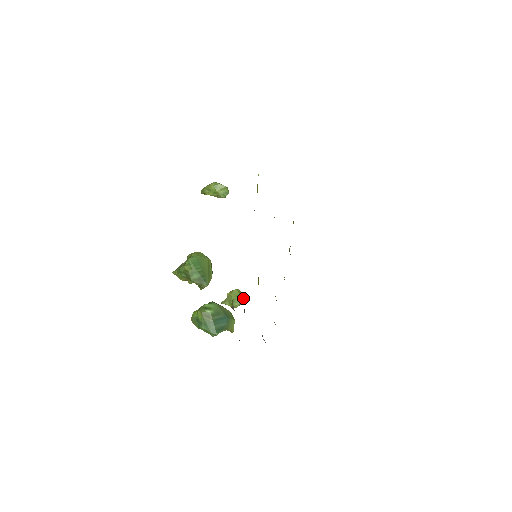
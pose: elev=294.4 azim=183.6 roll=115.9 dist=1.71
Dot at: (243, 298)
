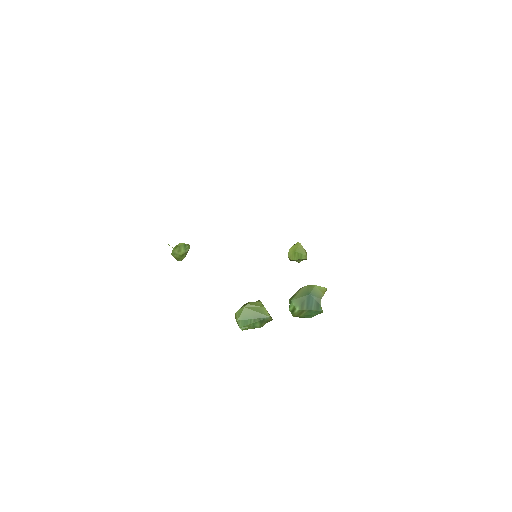
Dot at: (300, 247)
